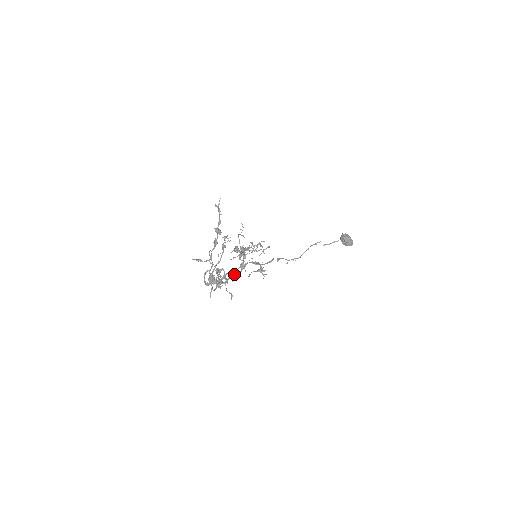
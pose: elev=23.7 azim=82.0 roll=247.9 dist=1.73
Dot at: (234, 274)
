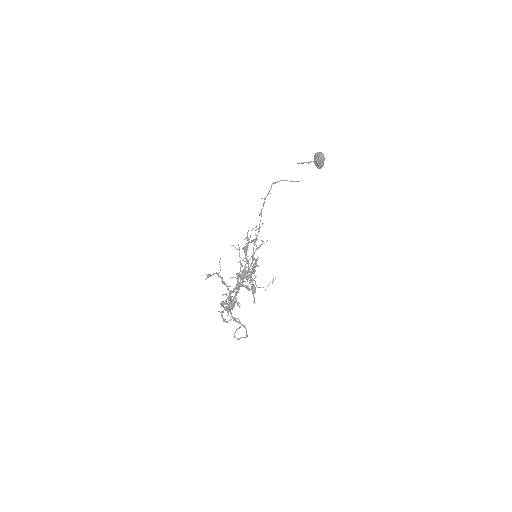
Dot at: occluded
